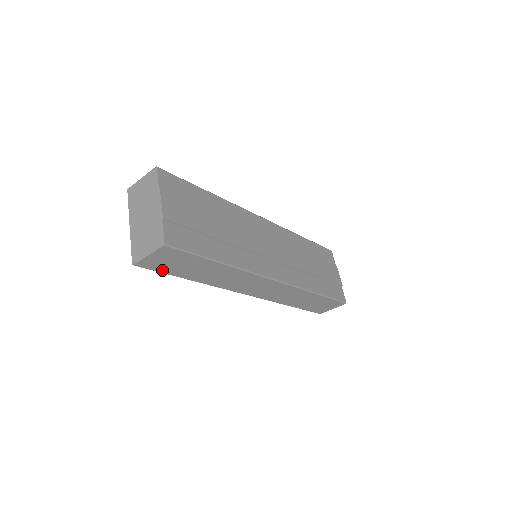
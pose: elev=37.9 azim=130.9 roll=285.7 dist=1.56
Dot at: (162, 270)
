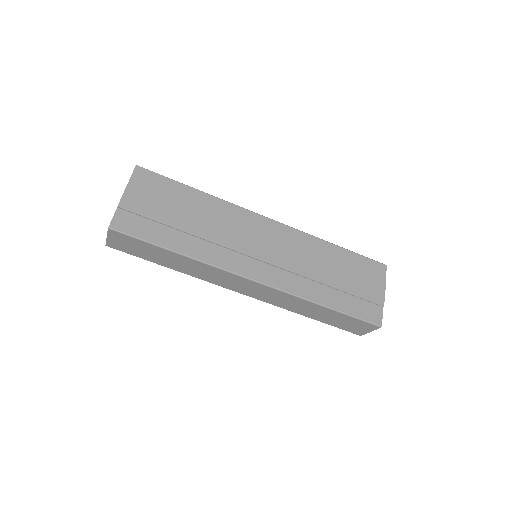
Dot at: (133, 253)
